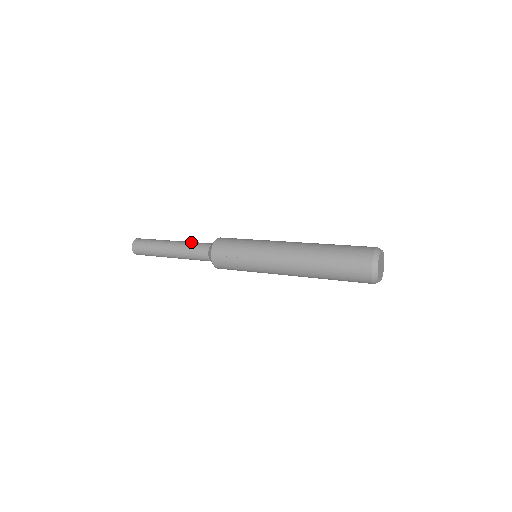
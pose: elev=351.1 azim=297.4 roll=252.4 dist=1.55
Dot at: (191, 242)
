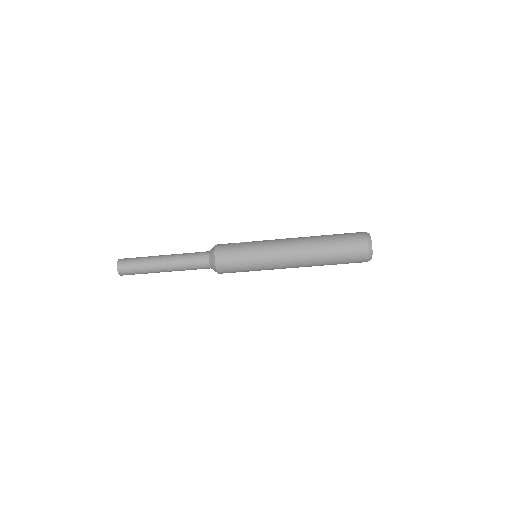
Dot at: occluded
